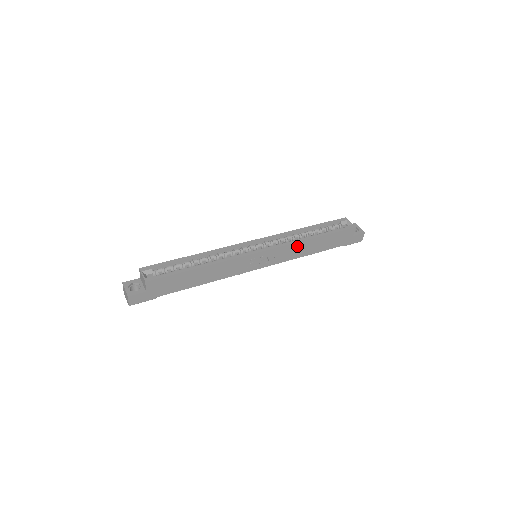
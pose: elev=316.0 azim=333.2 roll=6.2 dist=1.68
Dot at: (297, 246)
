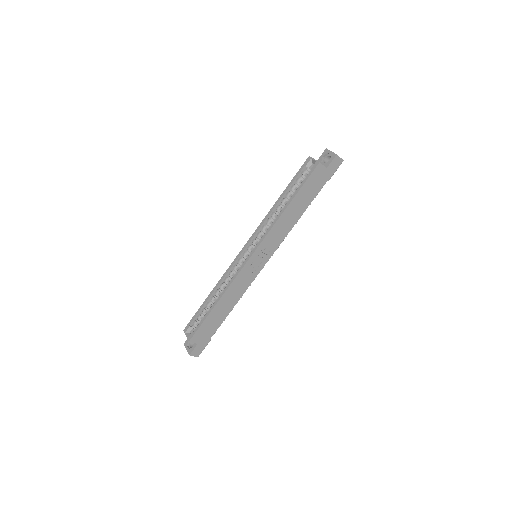
Dot at: (279, 225)
